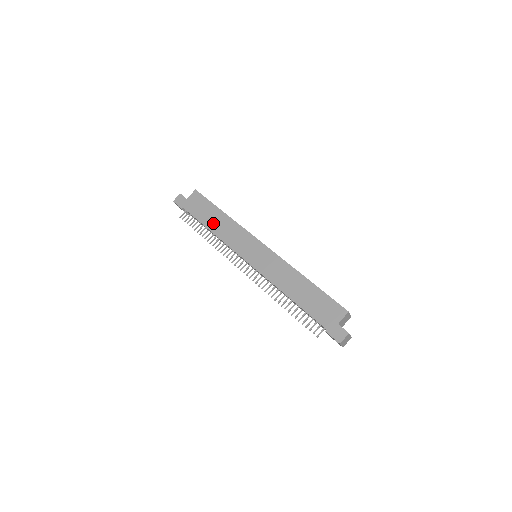
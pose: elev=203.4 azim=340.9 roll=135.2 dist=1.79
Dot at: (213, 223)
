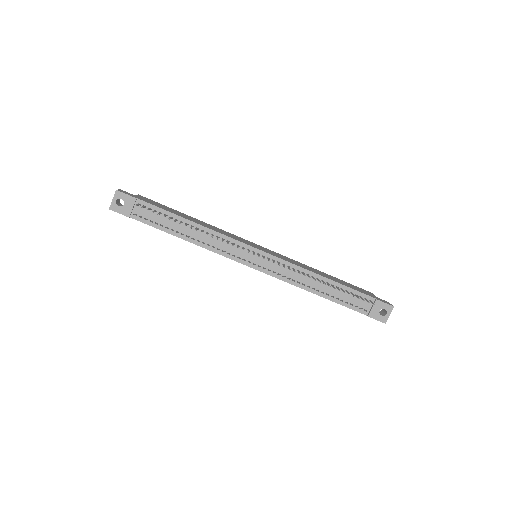
Dot at: (192, 219)
